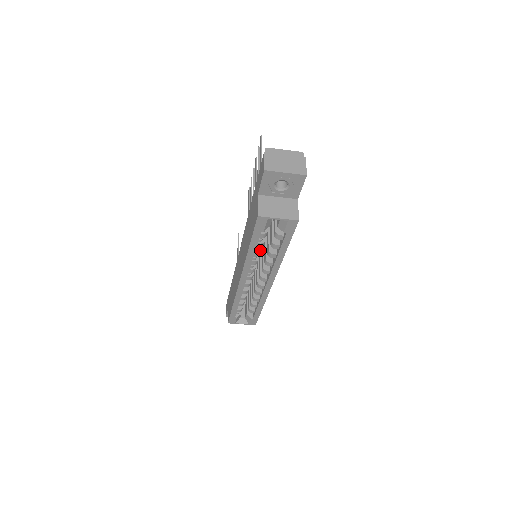
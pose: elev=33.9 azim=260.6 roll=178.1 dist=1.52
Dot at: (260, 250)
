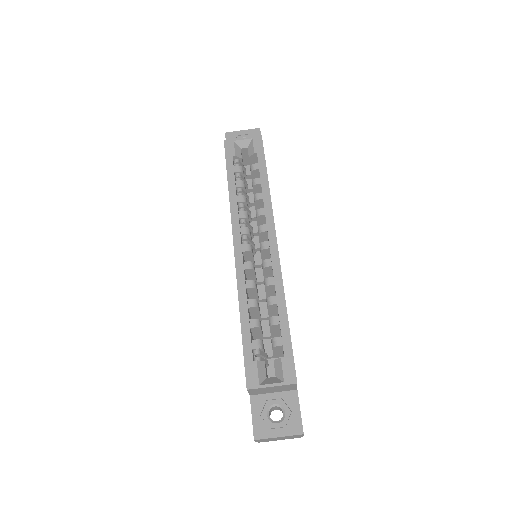
Dot at: (244, 197)
